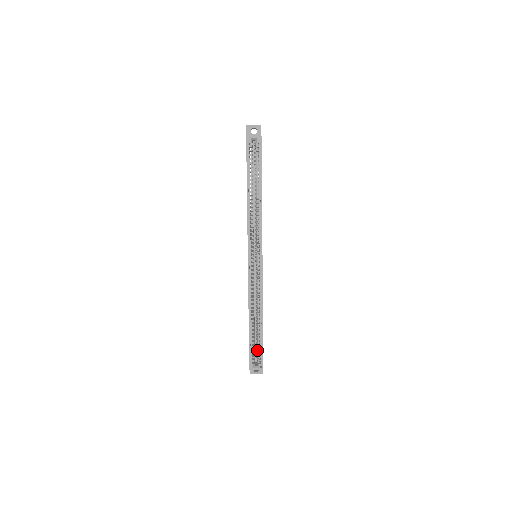
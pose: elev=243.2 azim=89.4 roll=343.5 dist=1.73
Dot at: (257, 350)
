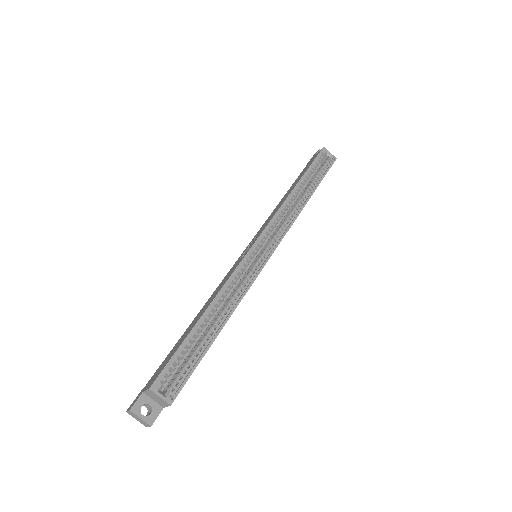
Dot at: (181, 368)
